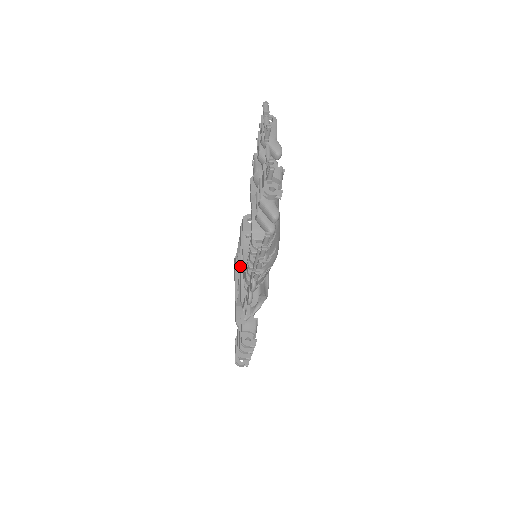
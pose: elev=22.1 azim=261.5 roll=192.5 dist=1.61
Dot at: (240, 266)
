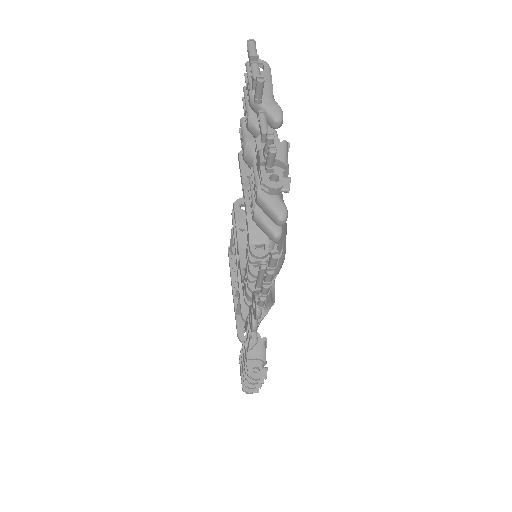
Dot at: (236, 267)
